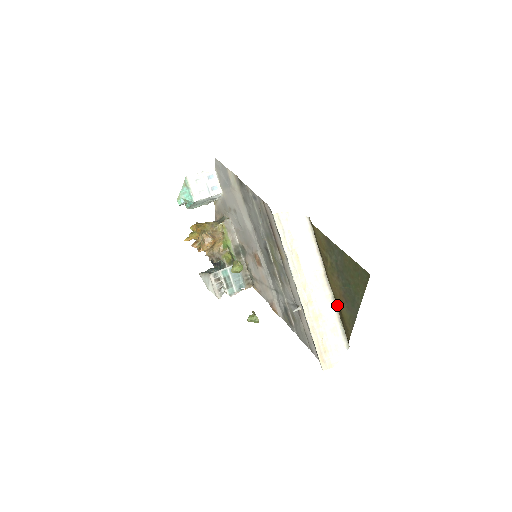
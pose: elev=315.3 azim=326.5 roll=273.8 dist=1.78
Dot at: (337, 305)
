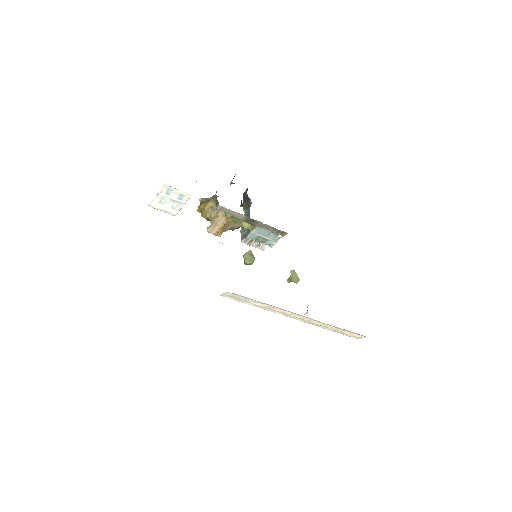
Dot at: occluded
